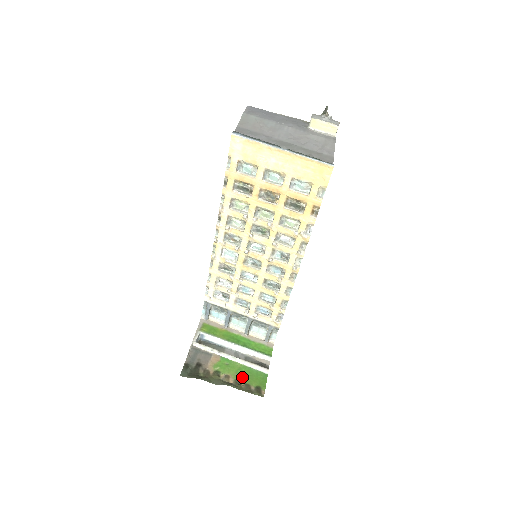
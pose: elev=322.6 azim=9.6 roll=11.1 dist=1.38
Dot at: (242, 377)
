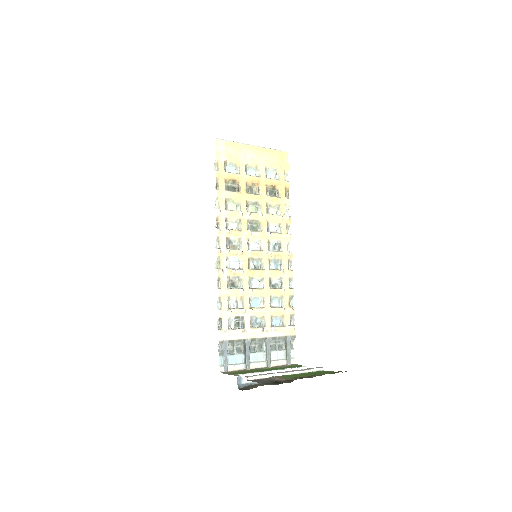
Dot at: occluded
